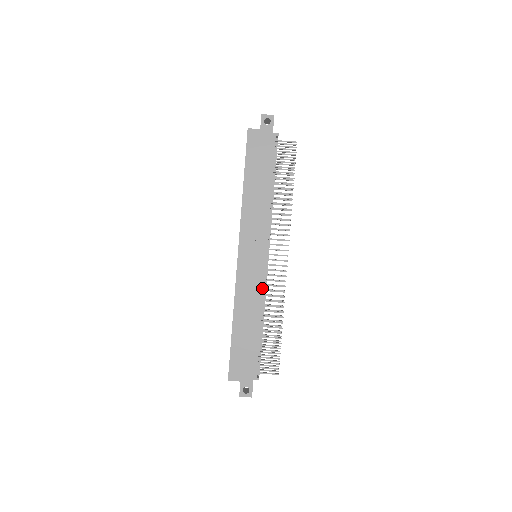
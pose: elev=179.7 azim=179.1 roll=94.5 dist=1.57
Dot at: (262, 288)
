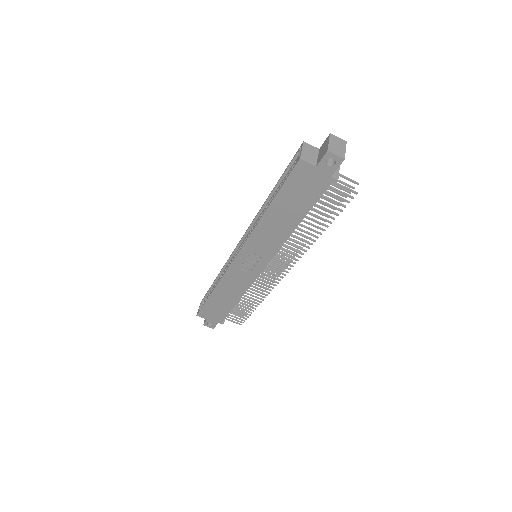
Dot at: (250, 284)
